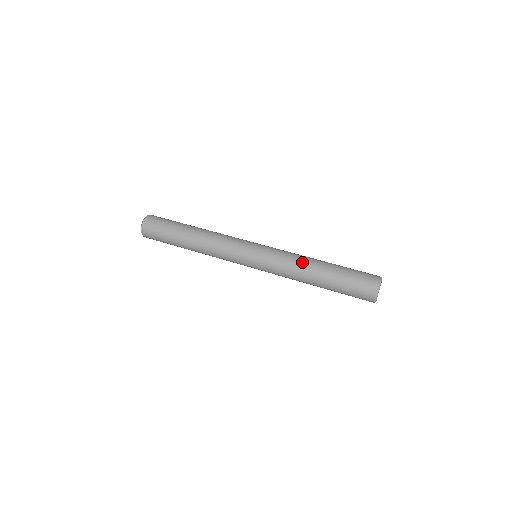
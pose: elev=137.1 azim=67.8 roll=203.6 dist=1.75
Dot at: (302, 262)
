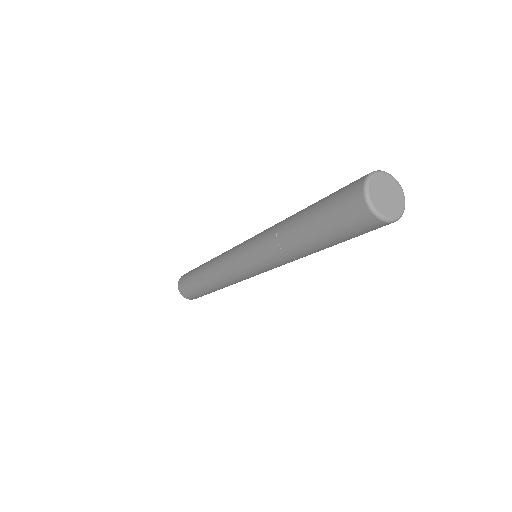
Dot at: (277, 230)
